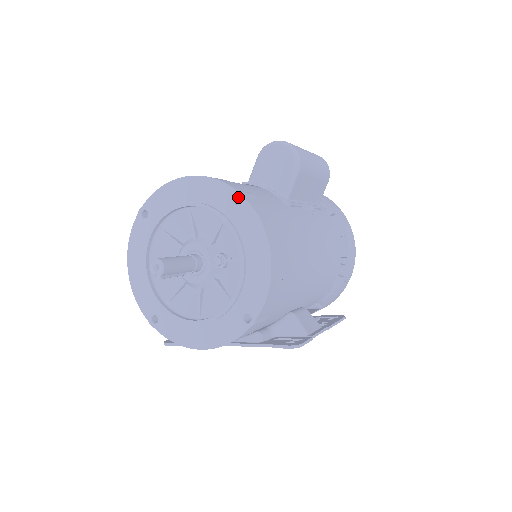
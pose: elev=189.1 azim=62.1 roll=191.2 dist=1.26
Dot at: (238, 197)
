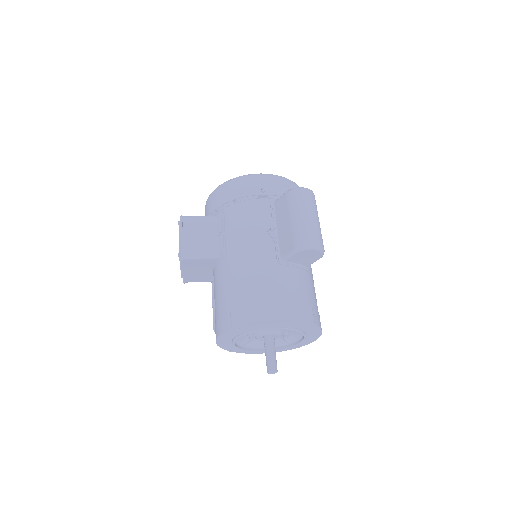
Dot at: occluded
